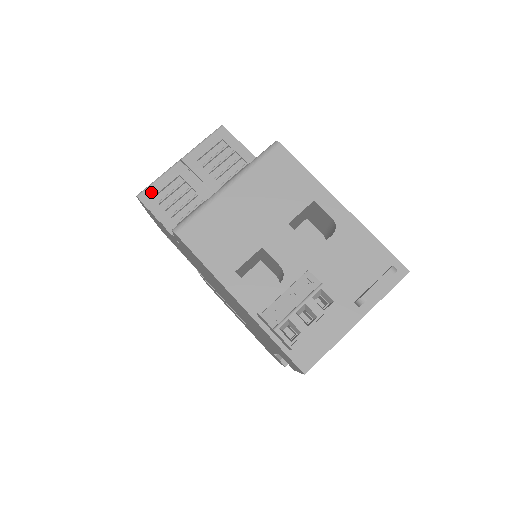
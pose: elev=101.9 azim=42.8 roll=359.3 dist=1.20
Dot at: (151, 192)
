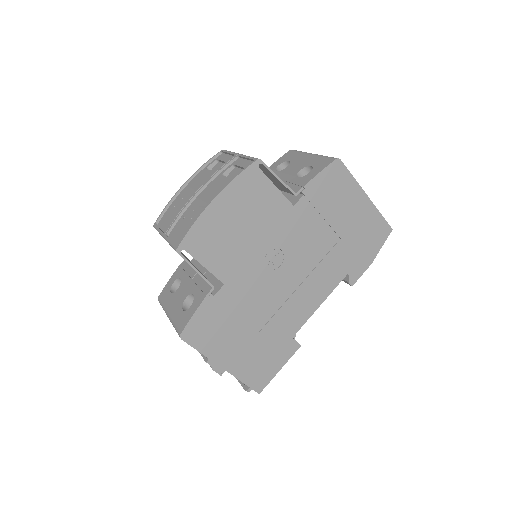
Dot at: occluded
